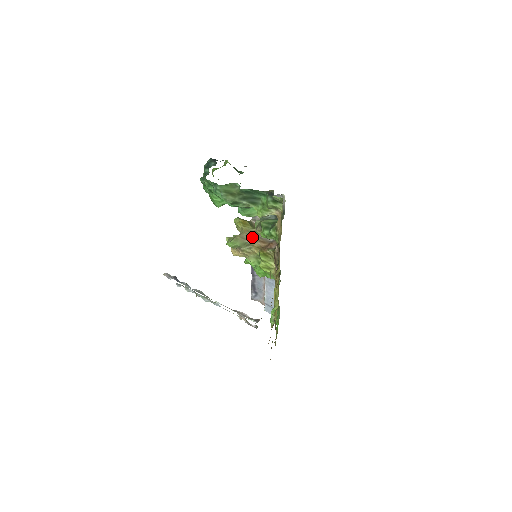
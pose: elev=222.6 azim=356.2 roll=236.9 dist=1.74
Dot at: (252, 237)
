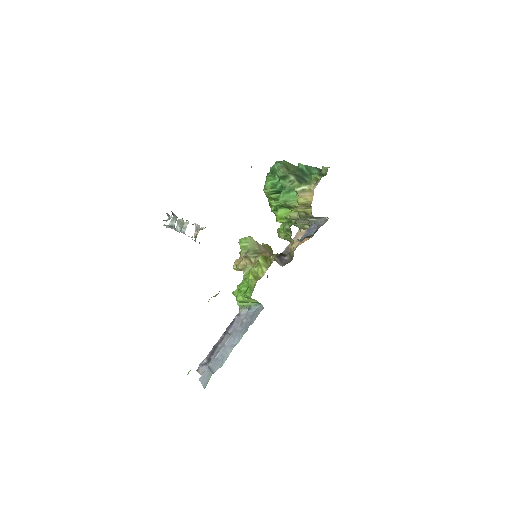
Dot at: (267, 251)
